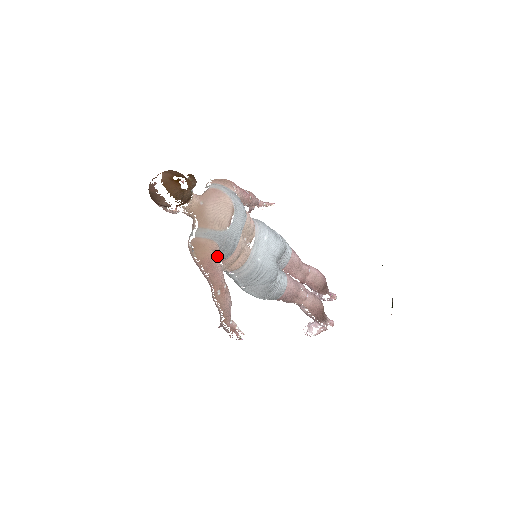
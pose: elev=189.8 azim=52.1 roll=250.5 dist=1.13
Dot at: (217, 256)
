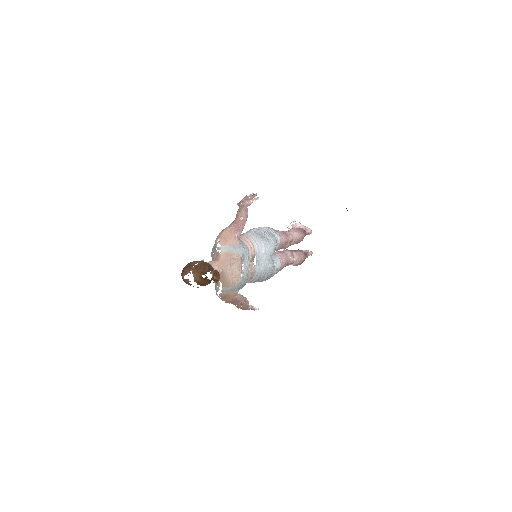
Dot at: occluded
